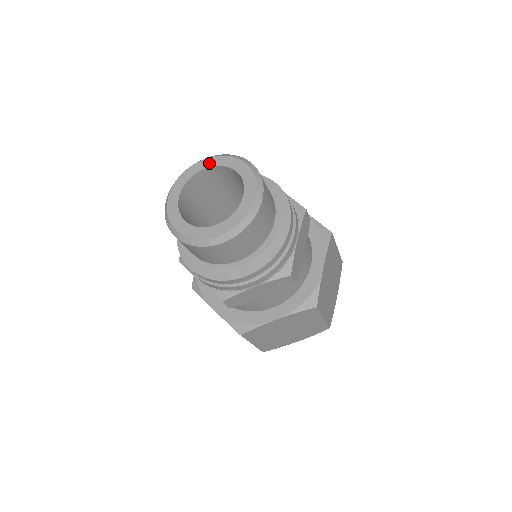
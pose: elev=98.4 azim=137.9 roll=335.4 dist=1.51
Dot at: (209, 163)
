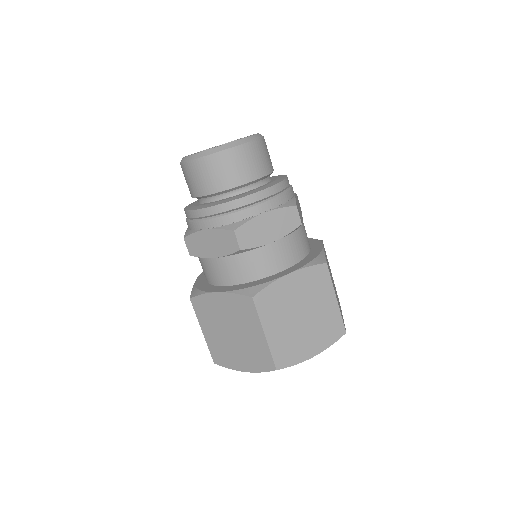
Dot at: (215, 146)
